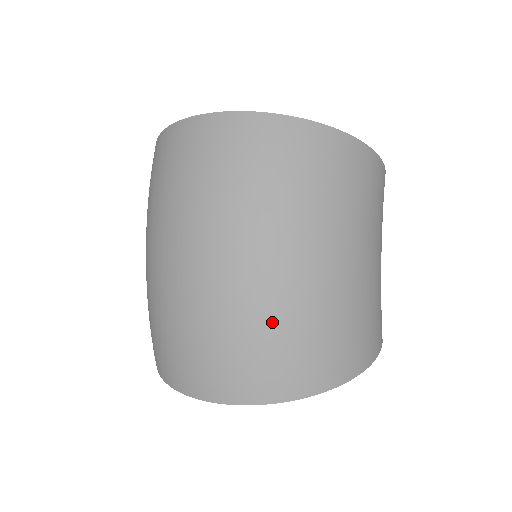
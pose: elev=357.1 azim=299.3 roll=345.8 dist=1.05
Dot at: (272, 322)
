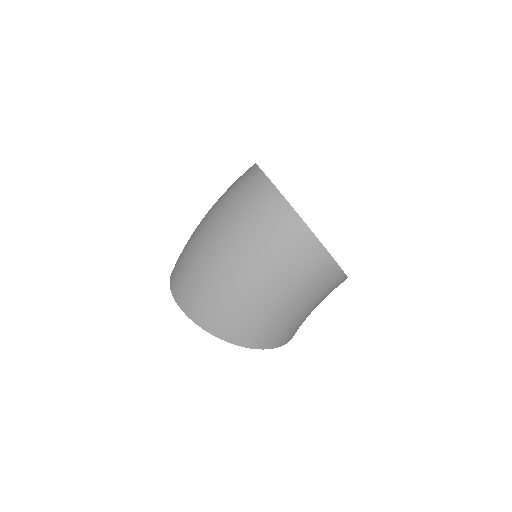
Dot at: (211, 285)
